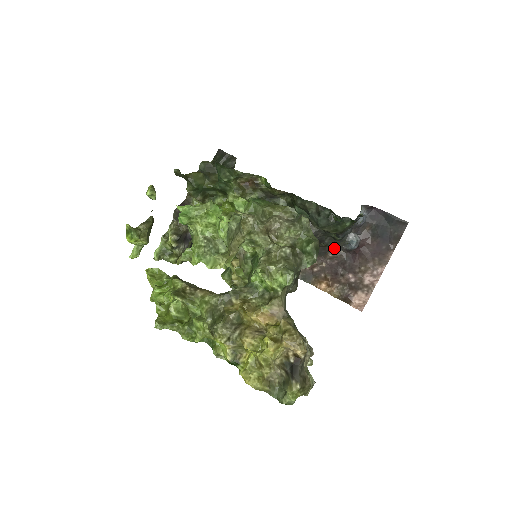
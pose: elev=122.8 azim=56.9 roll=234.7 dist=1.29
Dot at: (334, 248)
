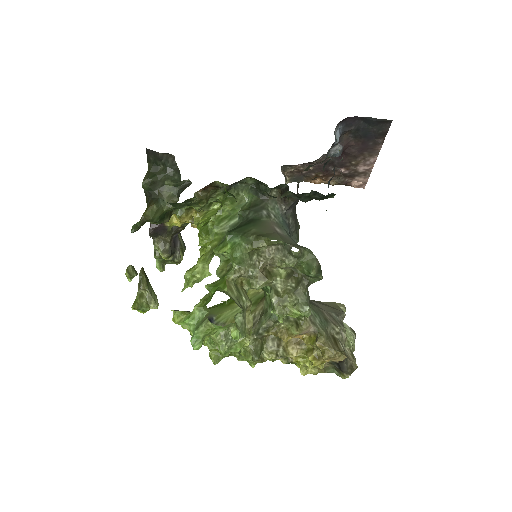
Dot at: occluded
